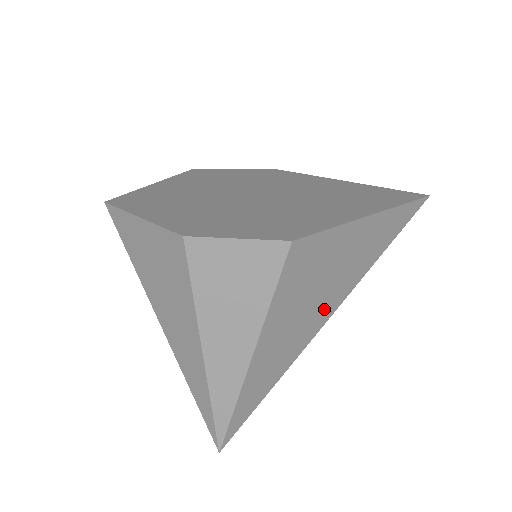
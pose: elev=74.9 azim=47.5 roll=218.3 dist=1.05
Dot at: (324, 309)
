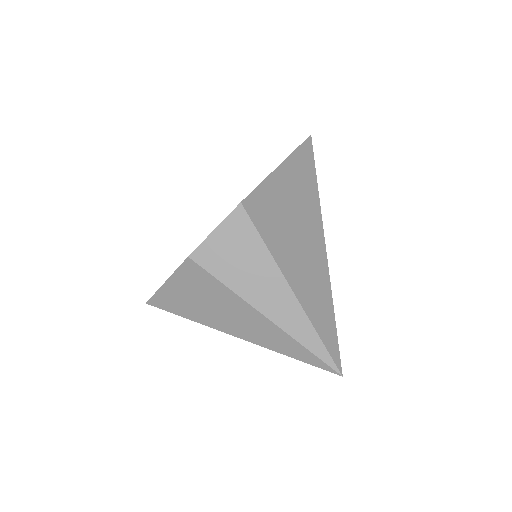
Dot at: (313, 236)
